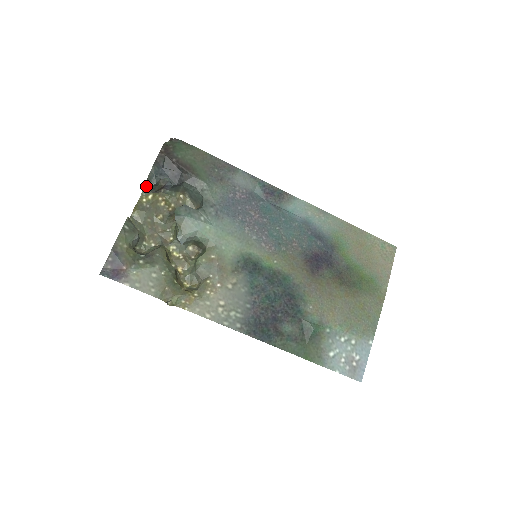
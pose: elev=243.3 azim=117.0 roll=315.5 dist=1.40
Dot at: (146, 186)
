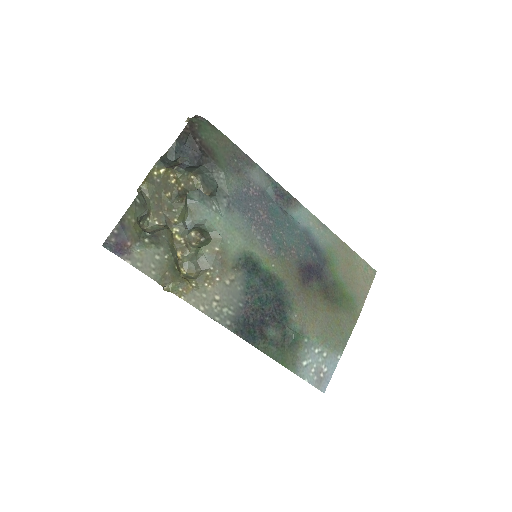
Dot at: (162, 159)
